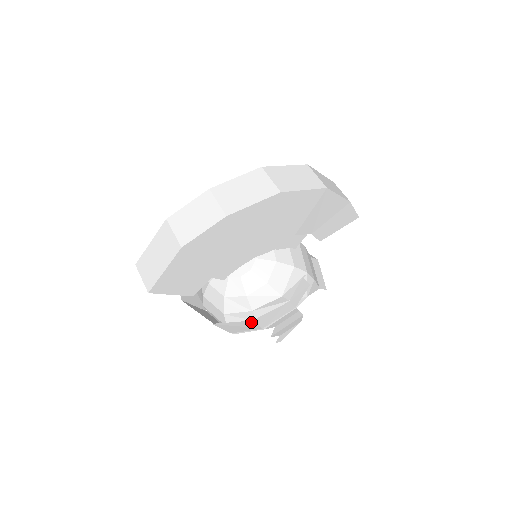
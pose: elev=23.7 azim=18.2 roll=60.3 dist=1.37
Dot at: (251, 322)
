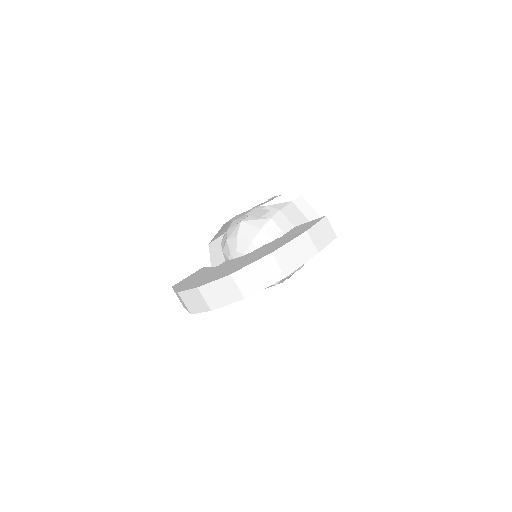
Dot at: occluded
